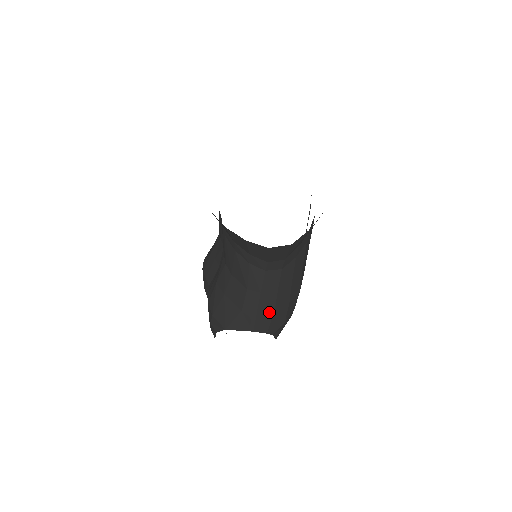
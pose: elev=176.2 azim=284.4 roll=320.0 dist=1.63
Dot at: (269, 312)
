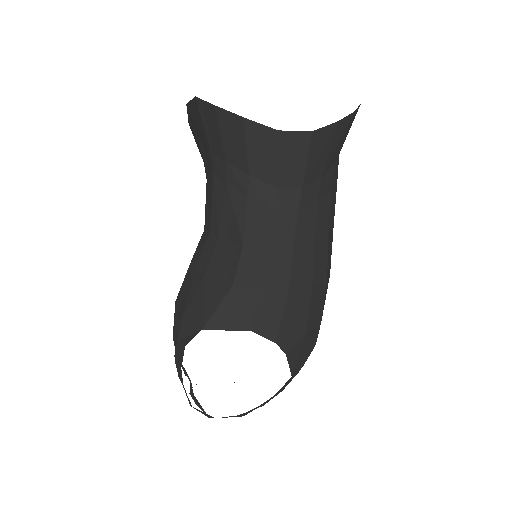
Dot at: (279, 291)
